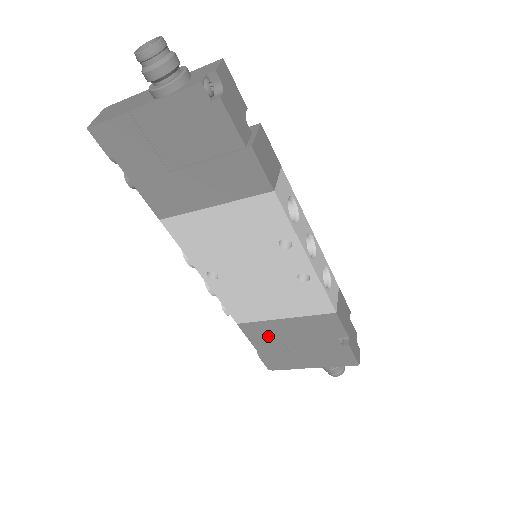
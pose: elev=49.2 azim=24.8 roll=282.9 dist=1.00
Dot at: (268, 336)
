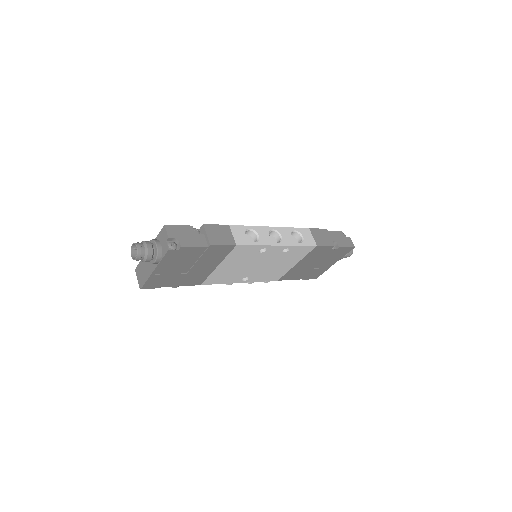
Dot at: (297, 273)
